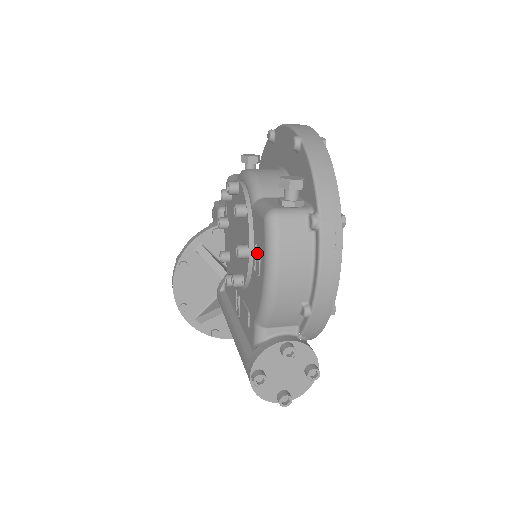
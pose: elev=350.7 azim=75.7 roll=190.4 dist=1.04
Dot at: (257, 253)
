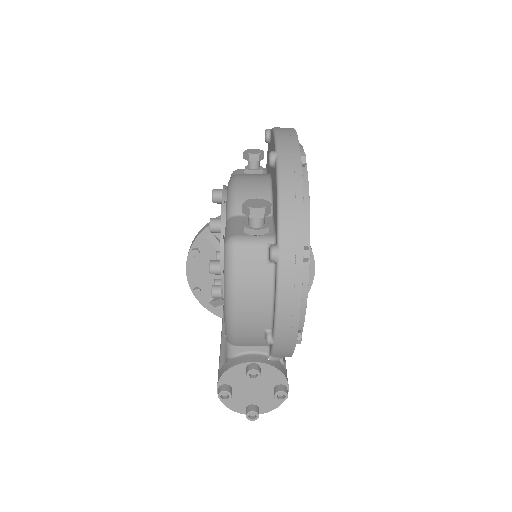
Dot at: occluded
